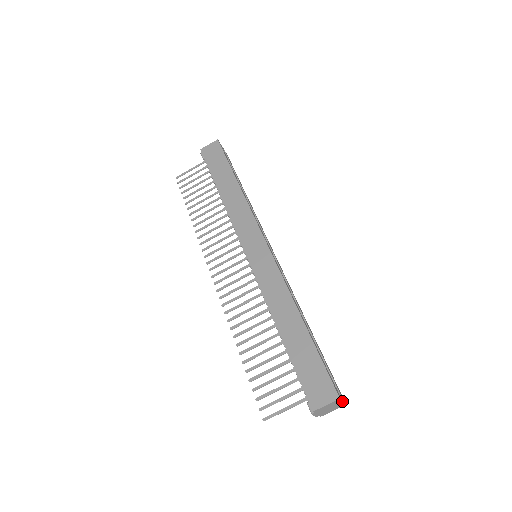
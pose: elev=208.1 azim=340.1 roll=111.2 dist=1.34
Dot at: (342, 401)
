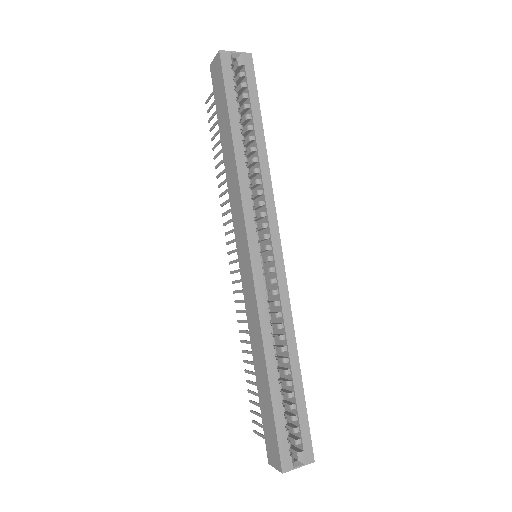
Dot at: (296, 468)
